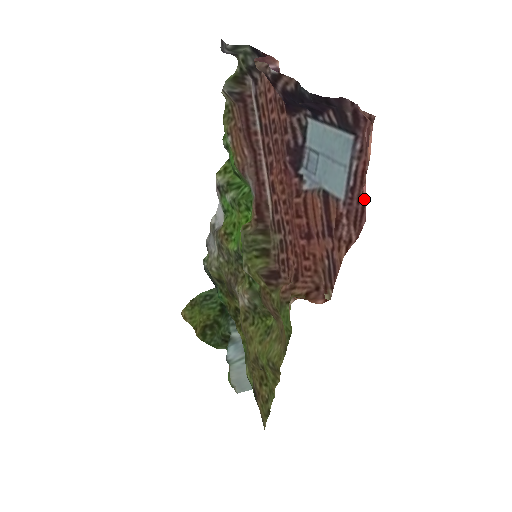
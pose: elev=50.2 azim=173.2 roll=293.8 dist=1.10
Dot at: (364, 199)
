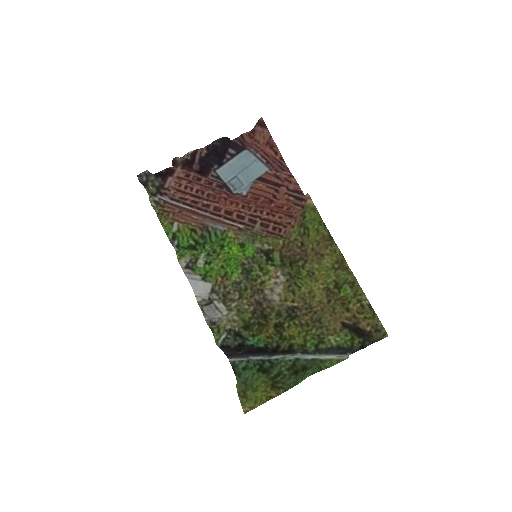
Dot at: (278, 152)
